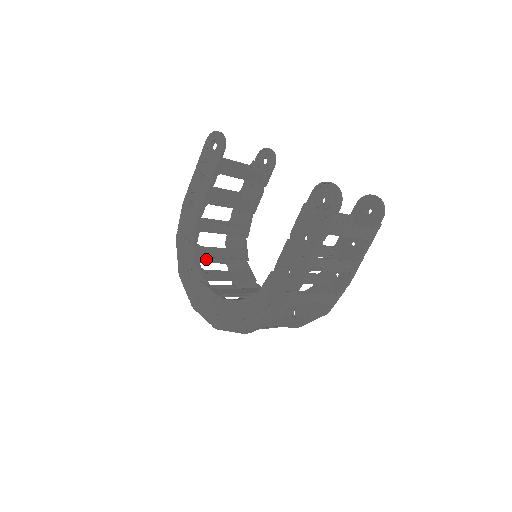
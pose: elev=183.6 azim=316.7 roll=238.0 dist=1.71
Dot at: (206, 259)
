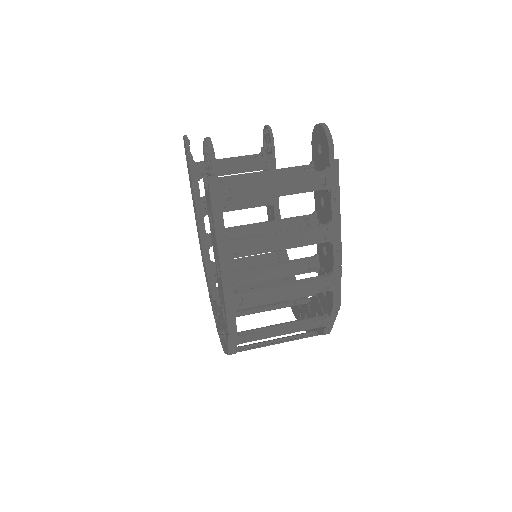
Dot at: occluded
